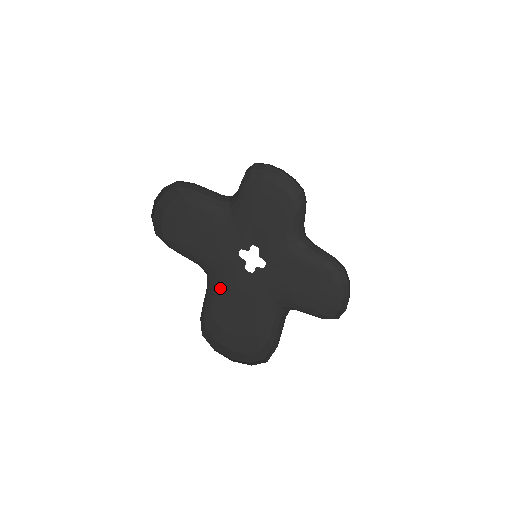
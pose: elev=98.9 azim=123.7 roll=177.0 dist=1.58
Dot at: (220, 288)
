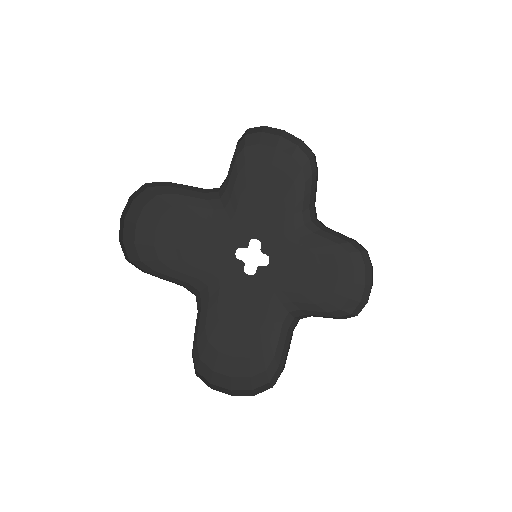
Dot at: (215, 304)
